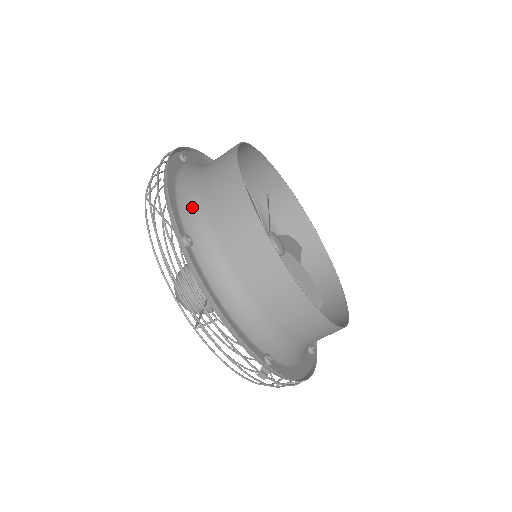
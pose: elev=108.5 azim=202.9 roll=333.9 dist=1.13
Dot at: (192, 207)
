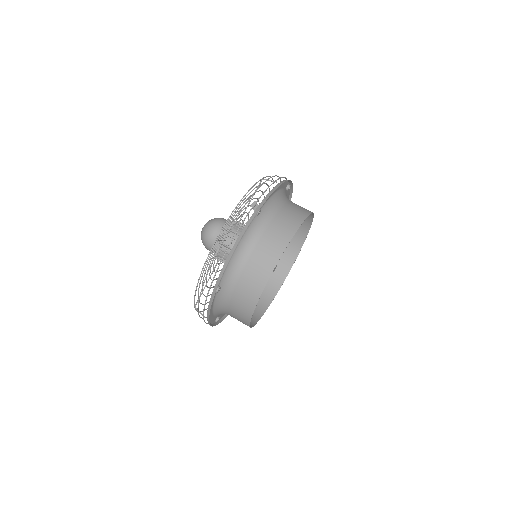
Dot at: (234, 267)
